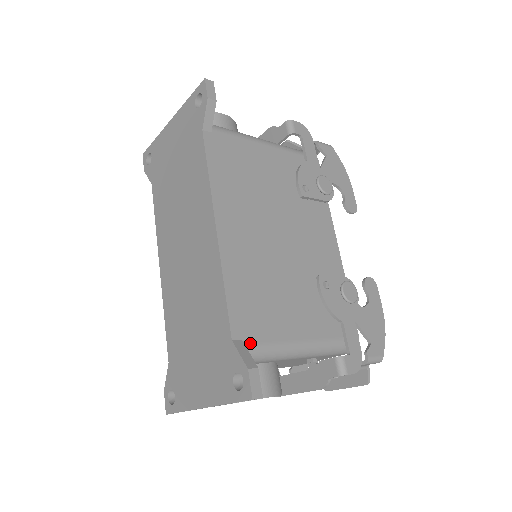
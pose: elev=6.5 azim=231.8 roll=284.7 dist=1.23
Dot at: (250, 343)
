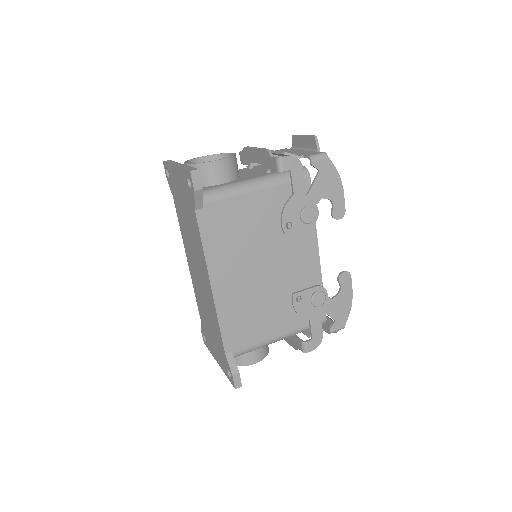
Dot at: (238, 351)
